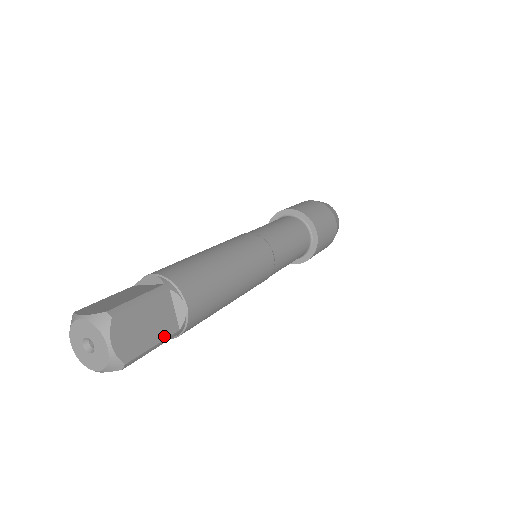
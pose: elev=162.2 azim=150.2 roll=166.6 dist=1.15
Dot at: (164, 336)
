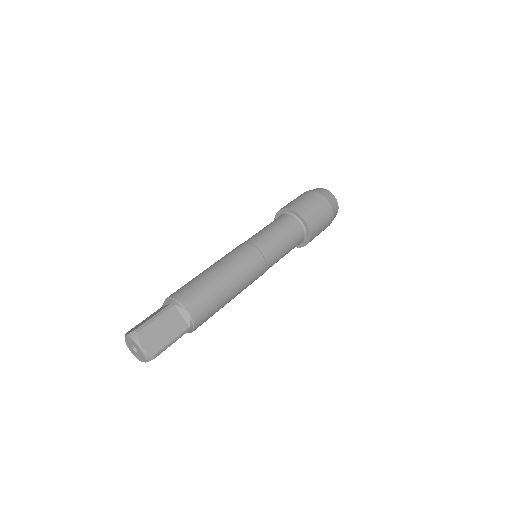
Dot at: occluded
